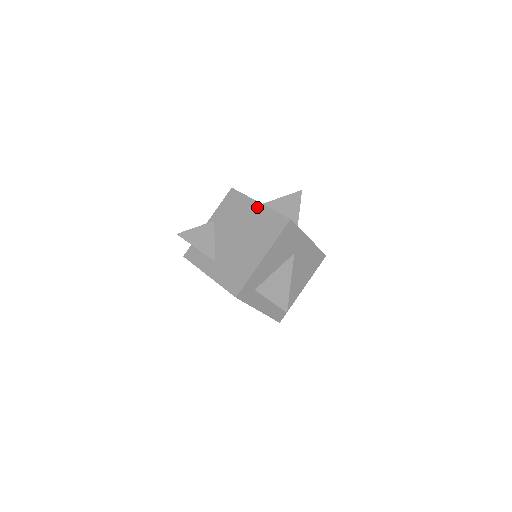
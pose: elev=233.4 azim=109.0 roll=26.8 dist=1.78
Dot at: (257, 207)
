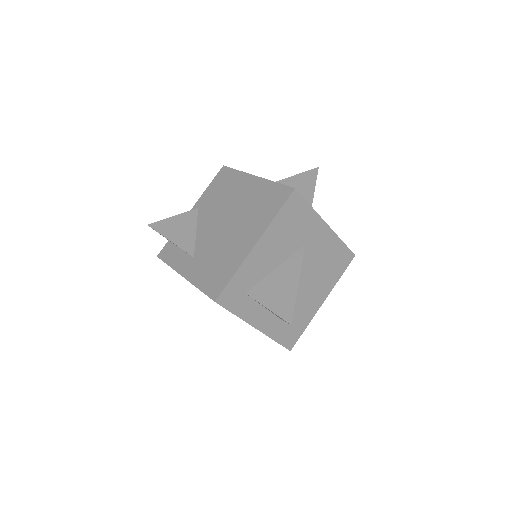
Dot at: (252, 181)
